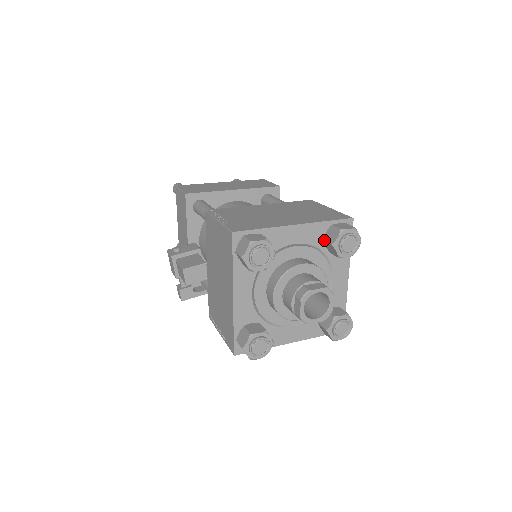
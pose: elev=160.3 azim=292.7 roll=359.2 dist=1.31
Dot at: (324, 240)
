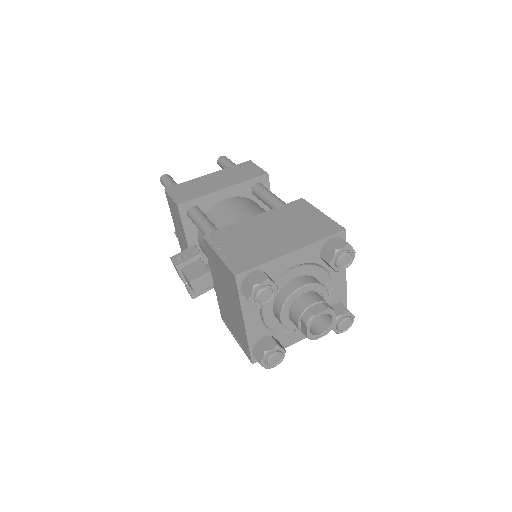
Dot at: (321, 257)
